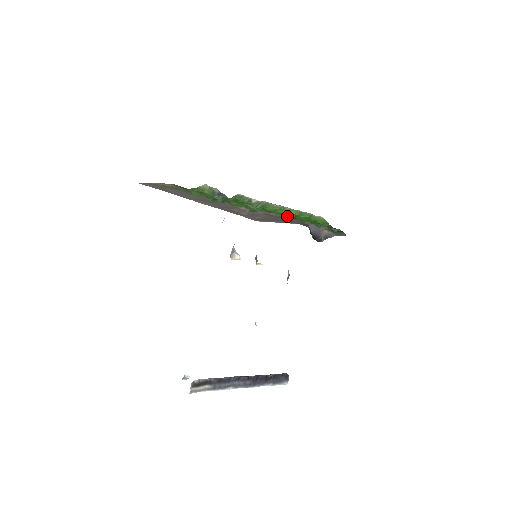
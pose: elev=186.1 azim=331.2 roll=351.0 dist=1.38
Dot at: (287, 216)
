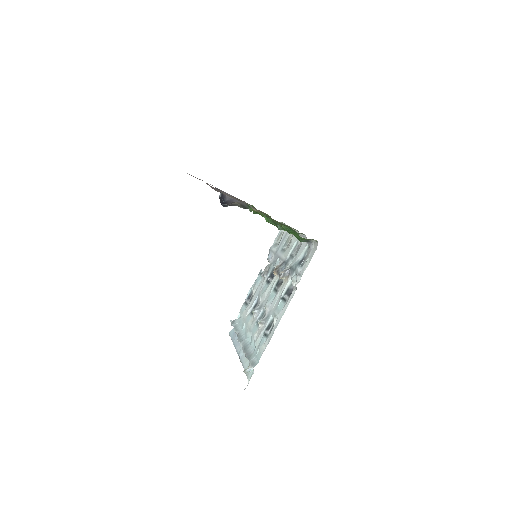
Dot at: occluded
